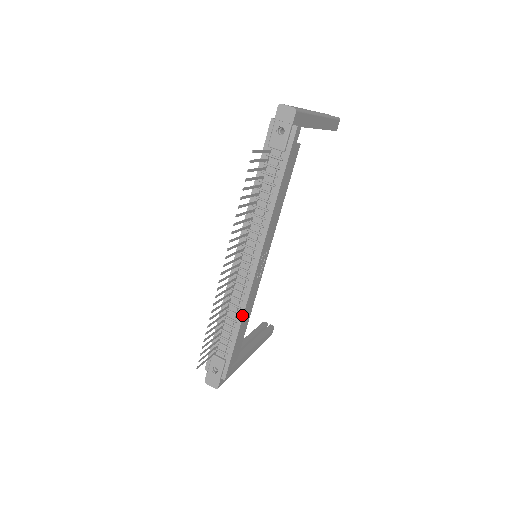
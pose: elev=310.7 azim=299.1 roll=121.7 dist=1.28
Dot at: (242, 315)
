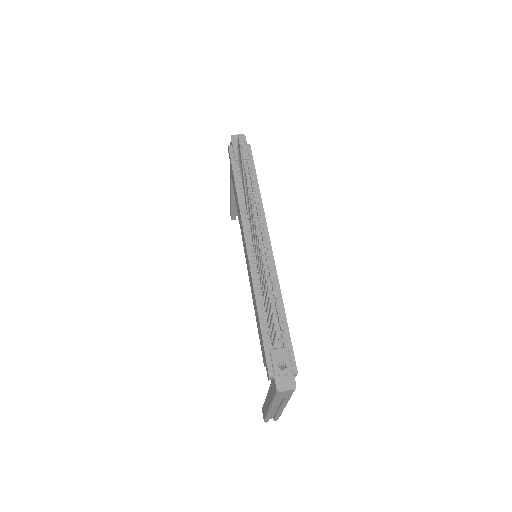
Dot at: (279, 290)
